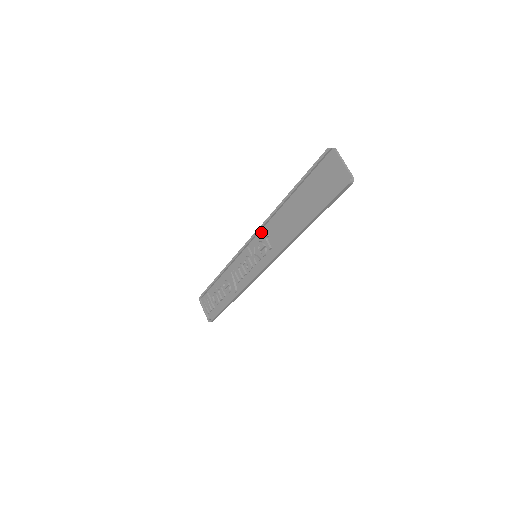
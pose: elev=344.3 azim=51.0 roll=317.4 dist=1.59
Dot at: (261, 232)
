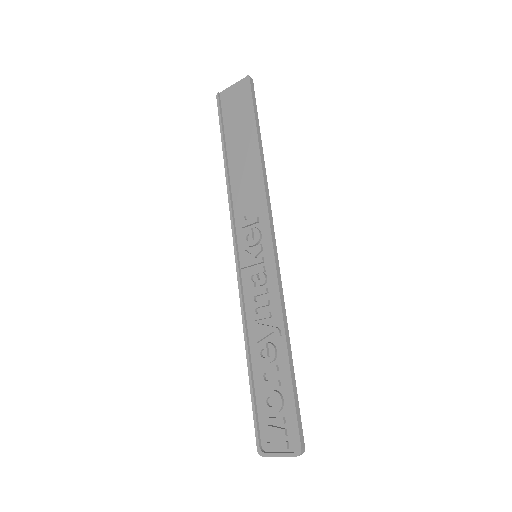
Dot at: (237, 230)
